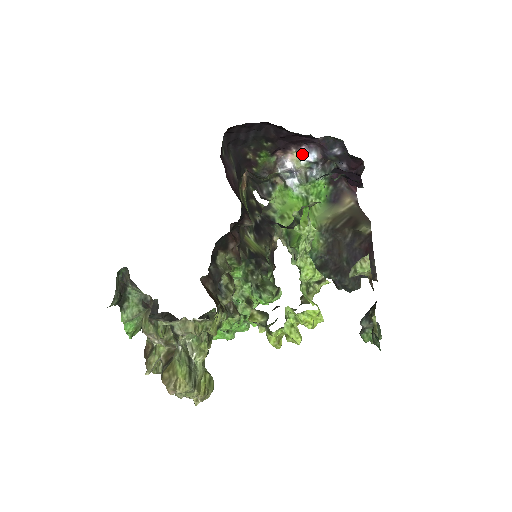
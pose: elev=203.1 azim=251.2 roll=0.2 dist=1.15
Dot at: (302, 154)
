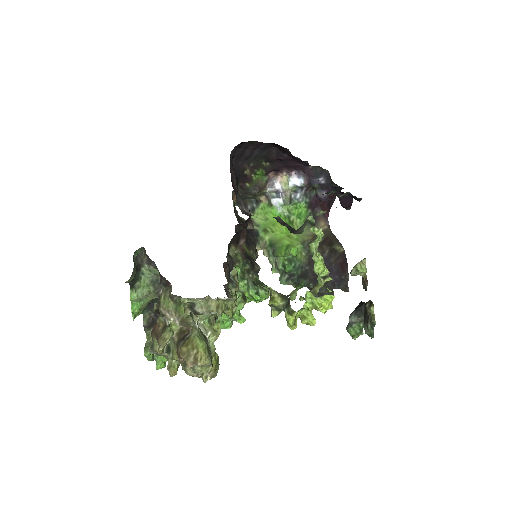
Dot at: (292, 178)
